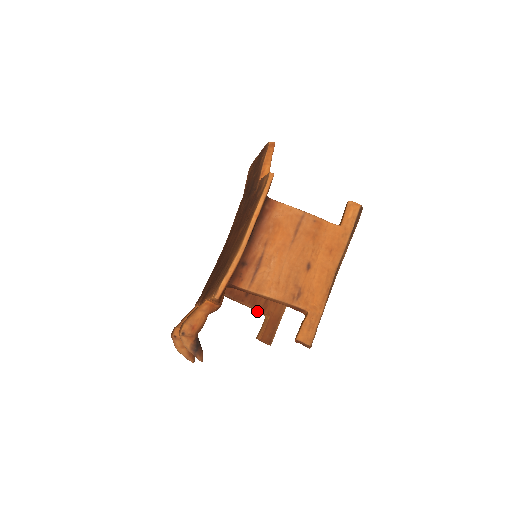
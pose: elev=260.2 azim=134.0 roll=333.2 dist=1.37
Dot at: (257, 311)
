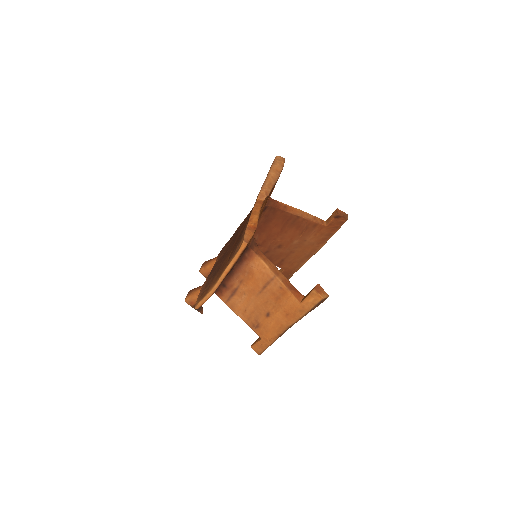
Dot at: occluded
